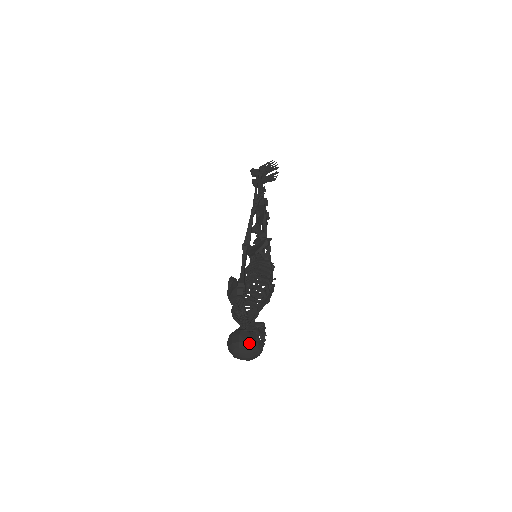
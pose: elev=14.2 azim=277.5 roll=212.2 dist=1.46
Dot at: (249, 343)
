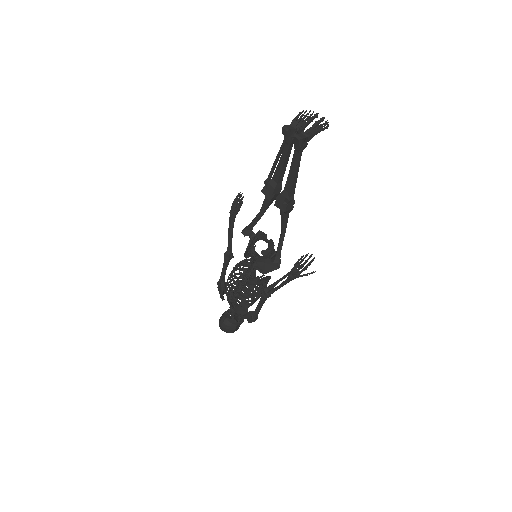
Dot at: occluded
